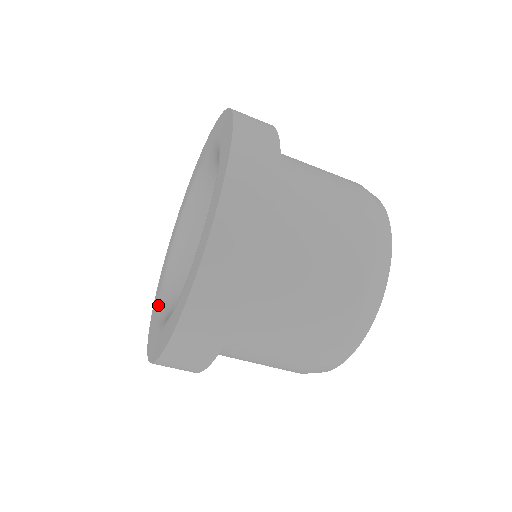
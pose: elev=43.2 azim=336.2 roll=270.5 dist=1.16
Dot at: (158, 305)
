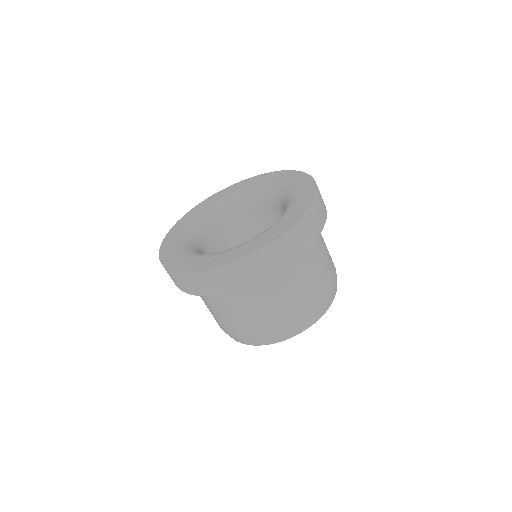
Dot at: (180, 248)
